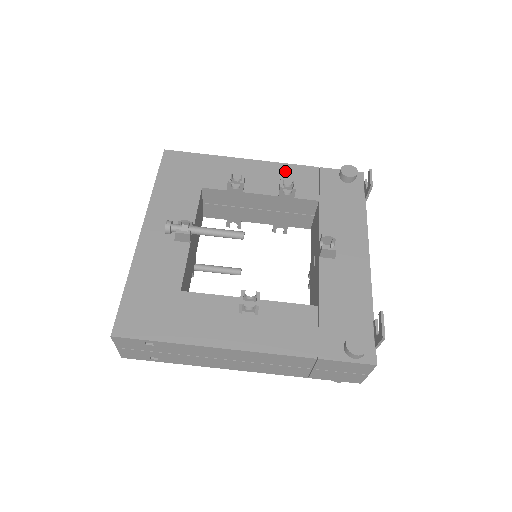
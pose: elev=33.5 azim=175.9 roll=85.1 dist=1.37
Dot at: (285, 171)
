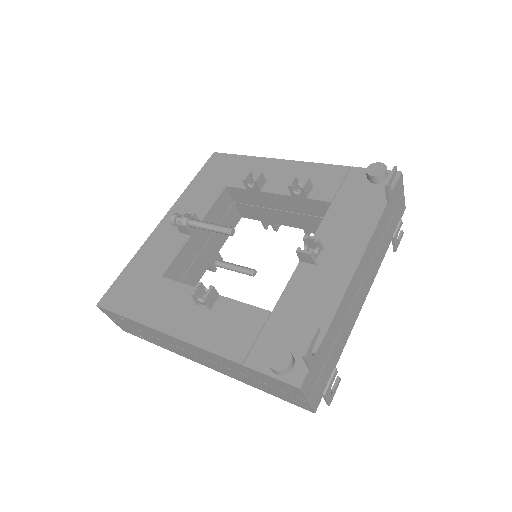
Dot at: (312, 171)
